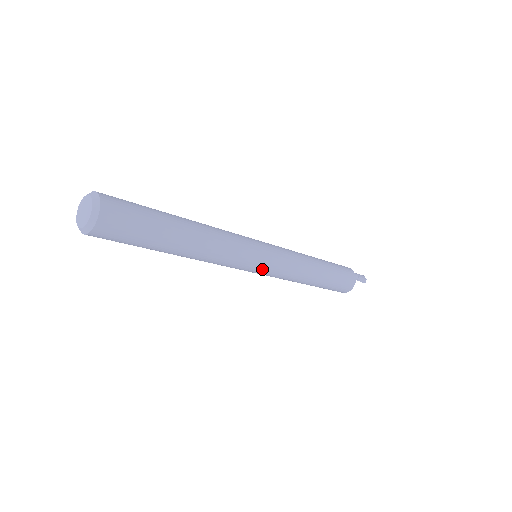
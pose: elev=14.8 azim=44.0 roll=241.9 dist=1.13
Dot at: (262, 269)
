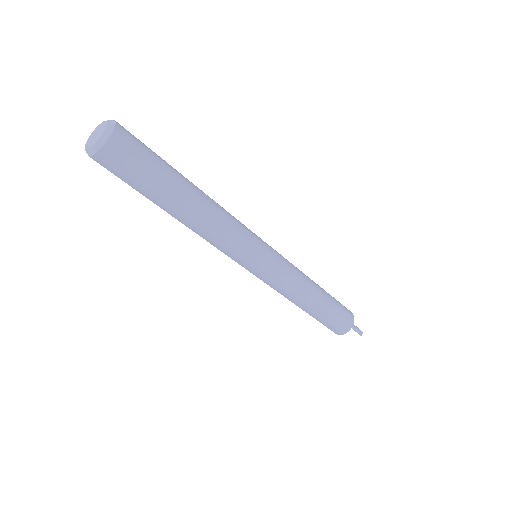
Dot at: (263, 265)
